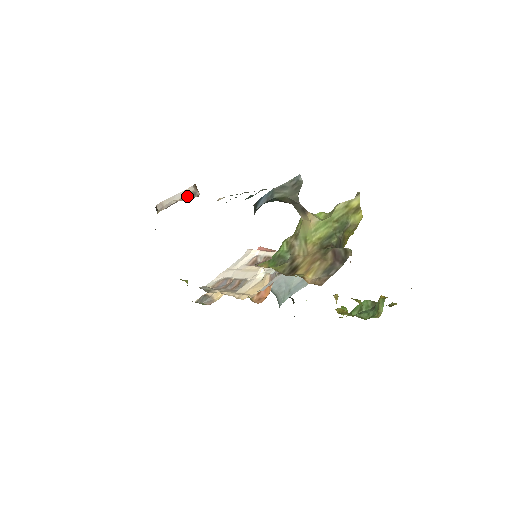
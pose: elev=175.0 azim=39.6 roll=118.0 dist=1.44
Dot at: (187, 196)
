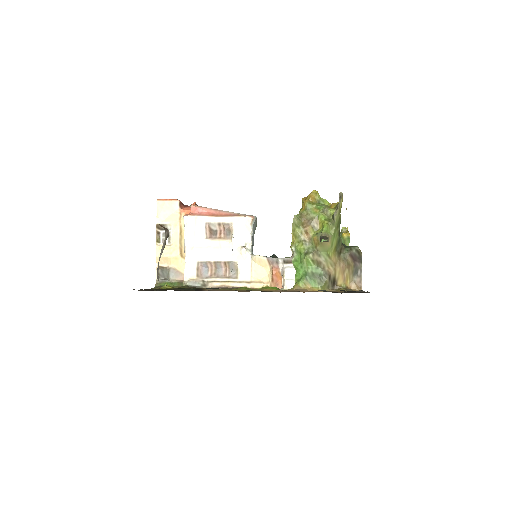
Dot at: (165, 244)
